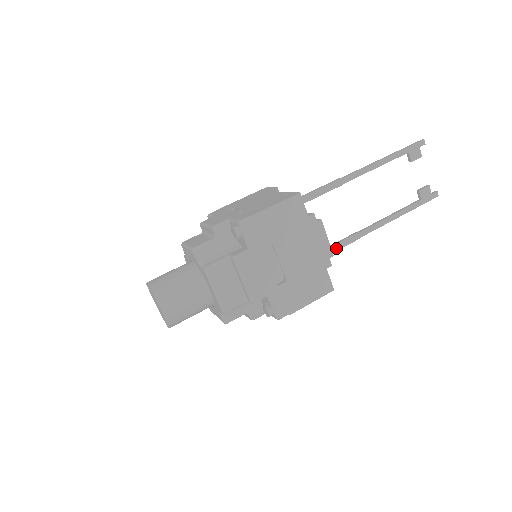
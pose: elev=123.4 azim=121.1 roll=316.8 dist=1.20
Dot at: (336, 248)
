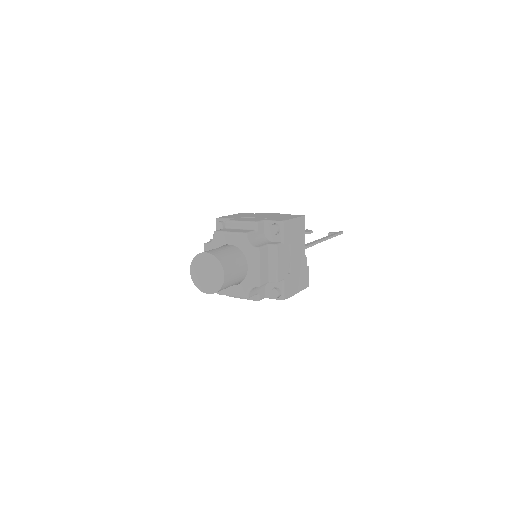
Dot at: occluded
